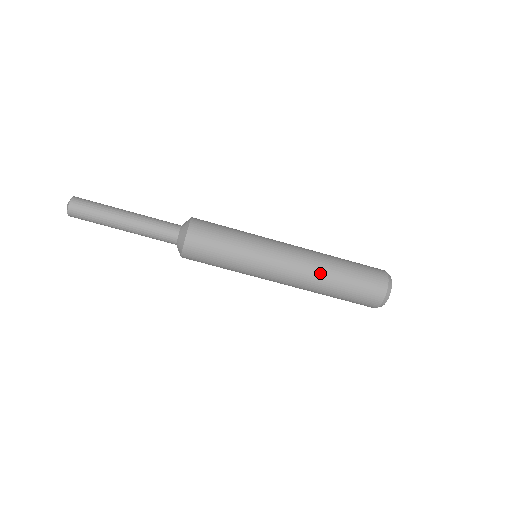
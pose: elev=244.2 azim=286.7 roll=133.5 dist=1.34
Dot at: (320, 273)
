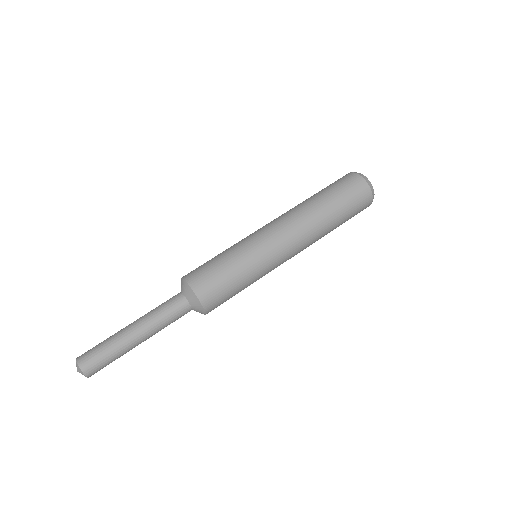
Dot at: (305, 209)
